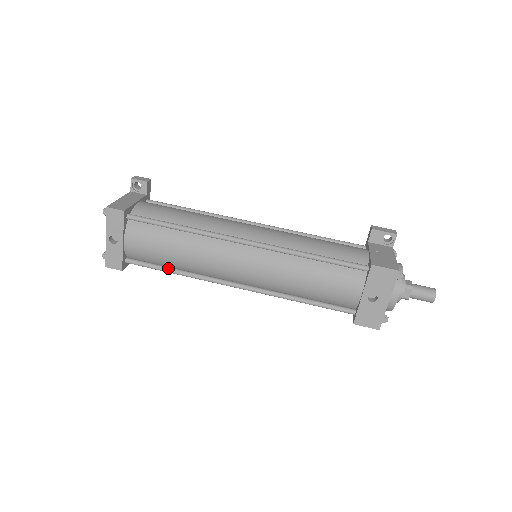
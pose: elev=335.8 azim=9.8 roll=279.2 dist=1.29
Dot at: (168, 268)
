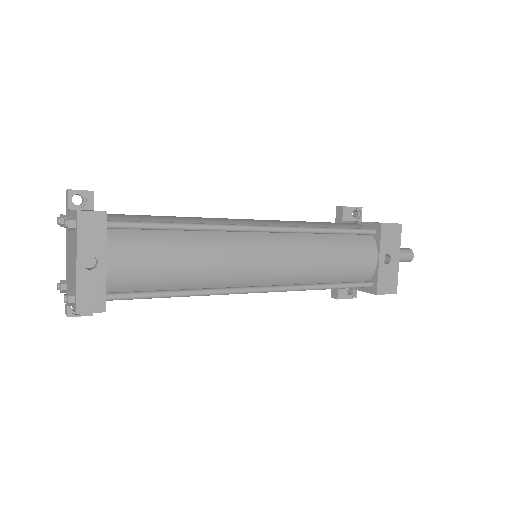
Dot at: (170, 291)
